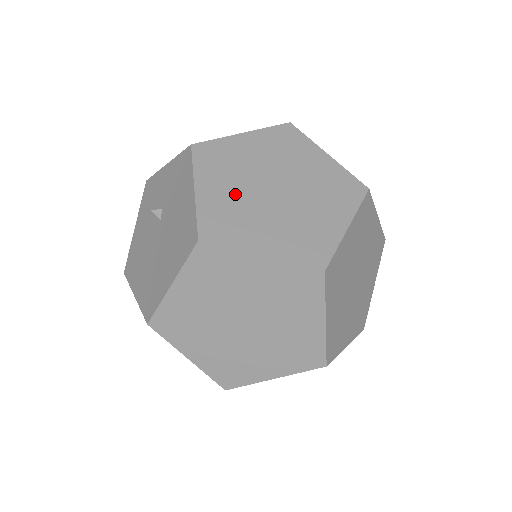
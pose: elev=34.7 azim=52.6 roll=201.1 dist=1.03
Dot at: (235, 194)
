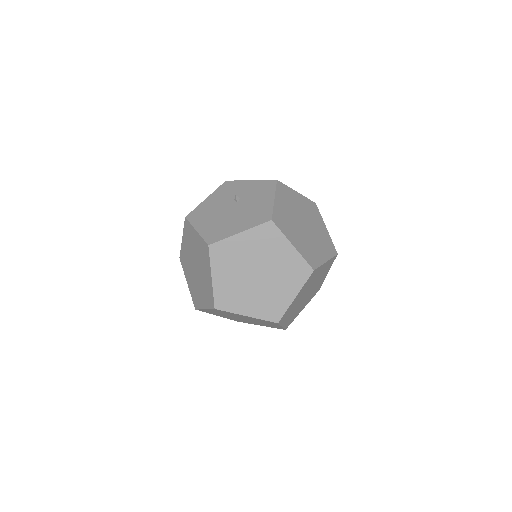
Dot at: (289, 214)
